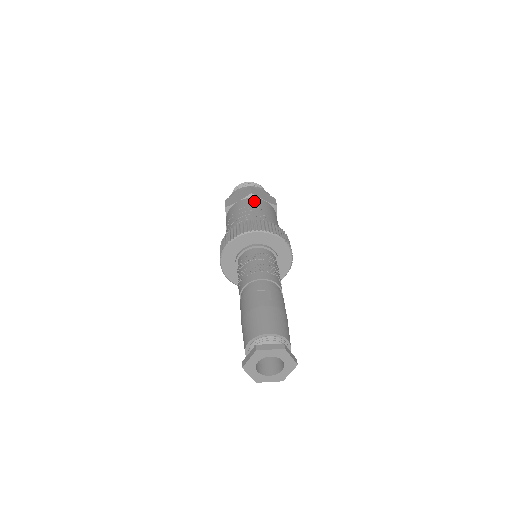
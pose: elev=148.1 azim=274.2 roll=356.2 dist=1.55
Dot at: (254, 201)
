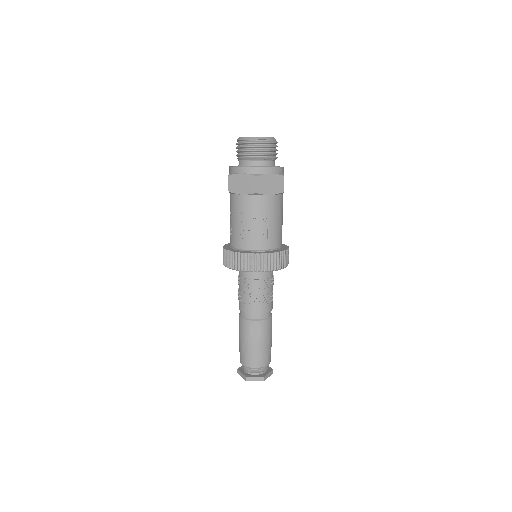
Dot at: (258, 203)
